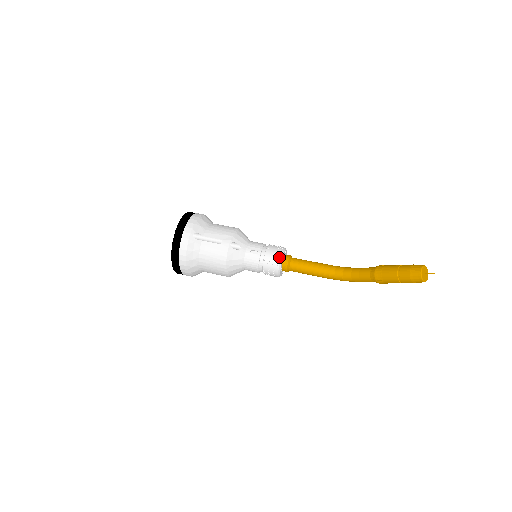
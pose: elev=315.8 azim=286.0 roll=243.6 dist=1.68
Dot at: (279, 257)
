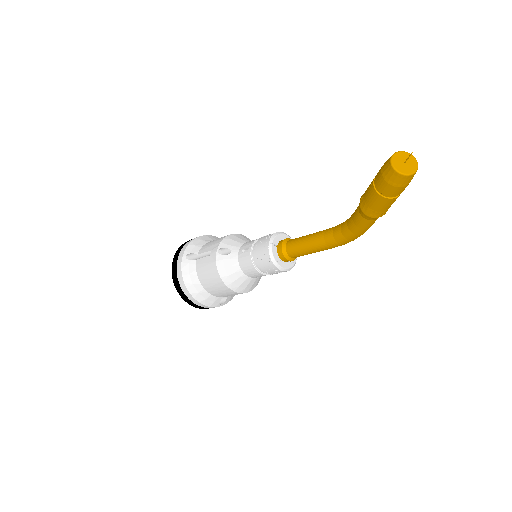
Dot at: (267, 244)
